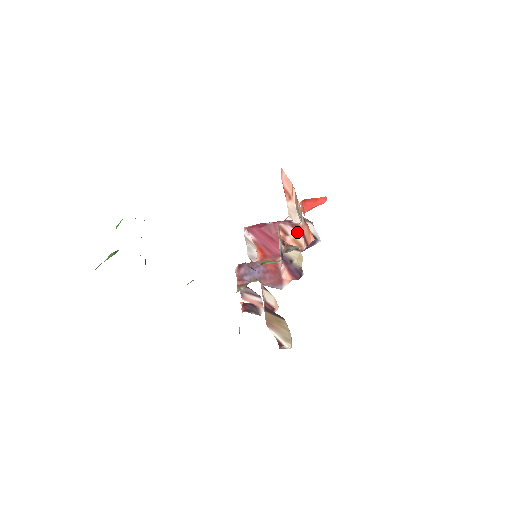
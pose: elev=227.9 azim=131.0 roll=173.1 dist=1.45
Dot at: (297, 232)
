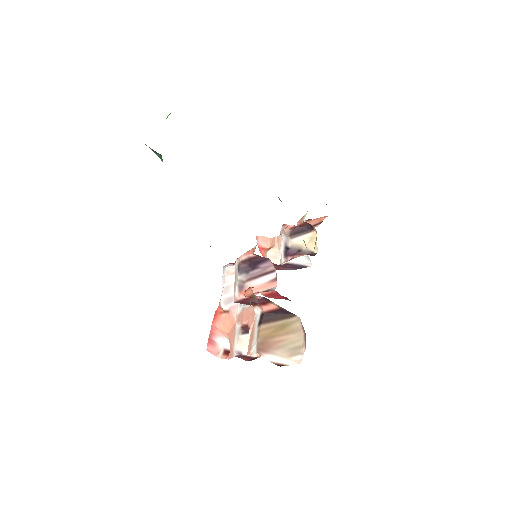
Dot at: occluded
